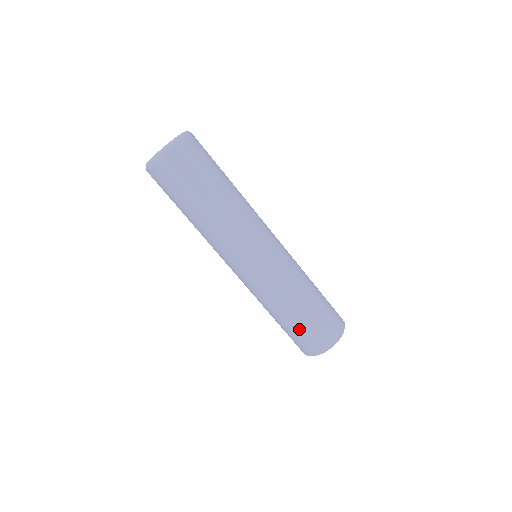
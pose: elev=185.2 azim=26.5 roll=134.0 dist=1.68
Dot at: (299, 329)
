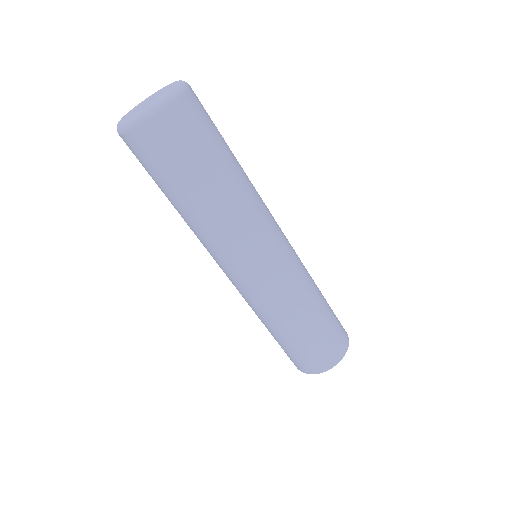
Dot at: (287, 348)
